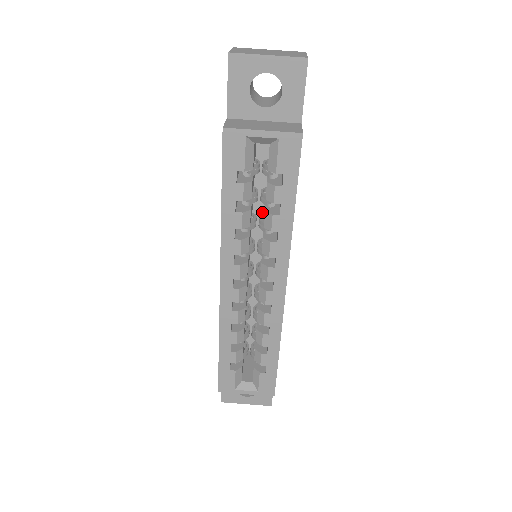
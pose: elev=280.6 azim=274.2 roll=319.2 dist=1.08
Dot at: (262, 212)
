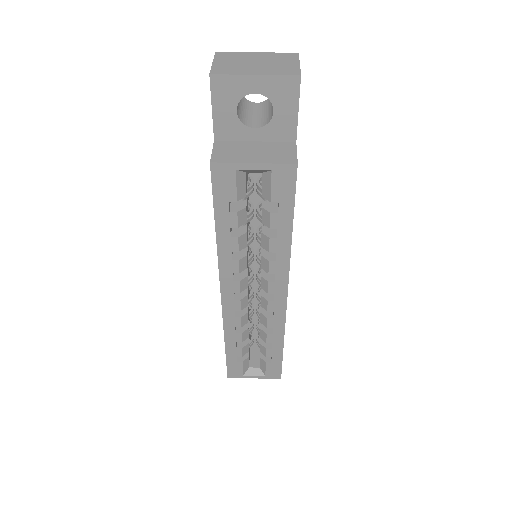
Dot at: occluded
